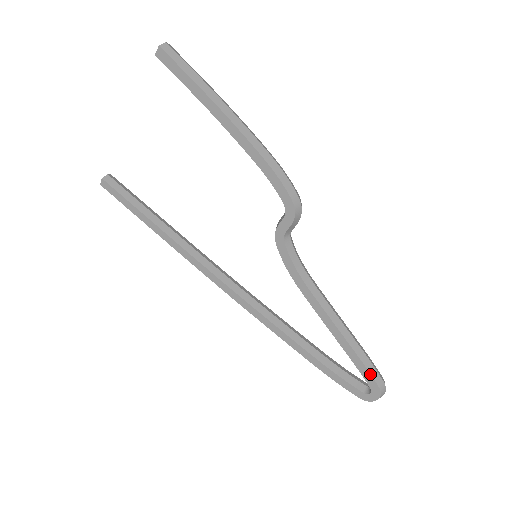
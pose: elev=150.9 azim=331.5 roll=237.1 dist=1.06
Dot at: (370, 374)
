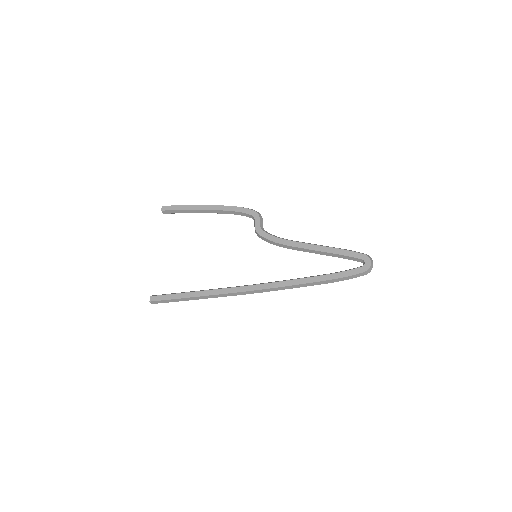
Dot at: (353, 252)
